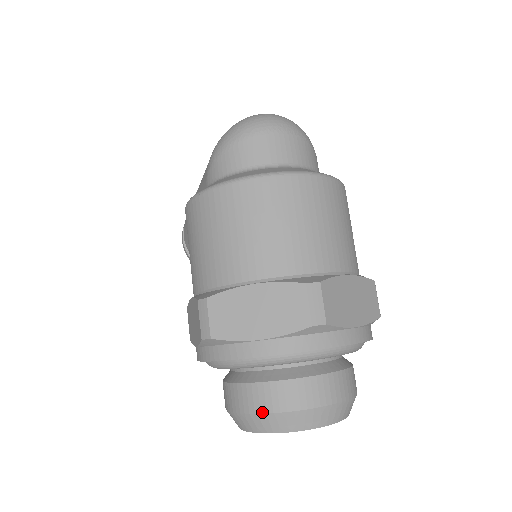
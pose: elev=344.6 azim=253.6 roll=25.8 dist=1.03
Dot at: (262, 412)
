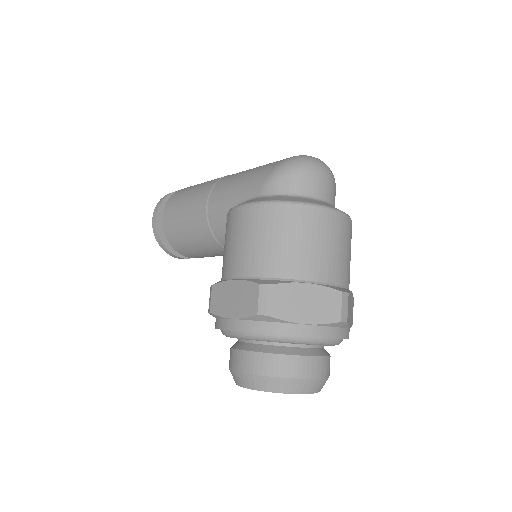
Dot at: (284, 376)
